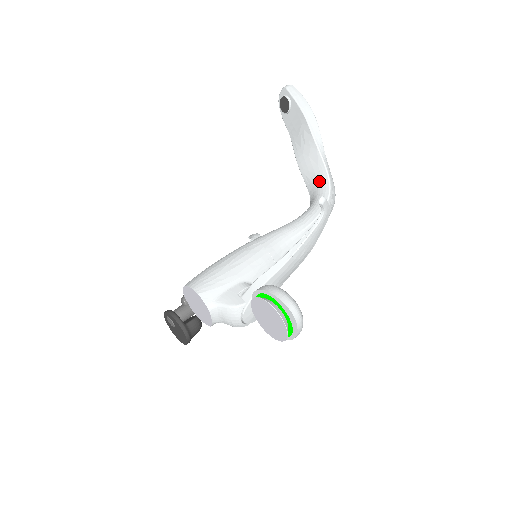
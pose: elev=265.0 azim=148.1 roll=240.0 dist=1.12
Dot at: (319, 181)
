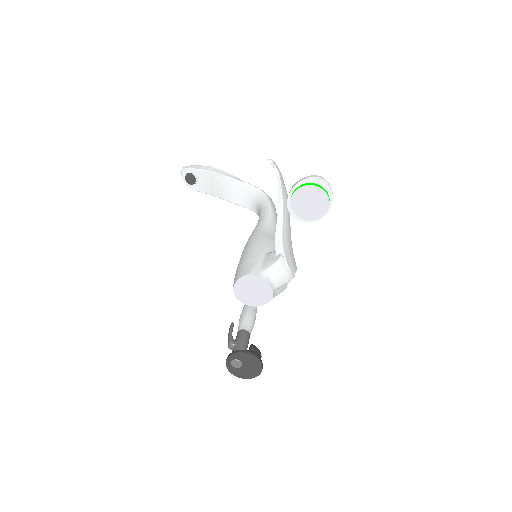
Dot at: (251, 194)
